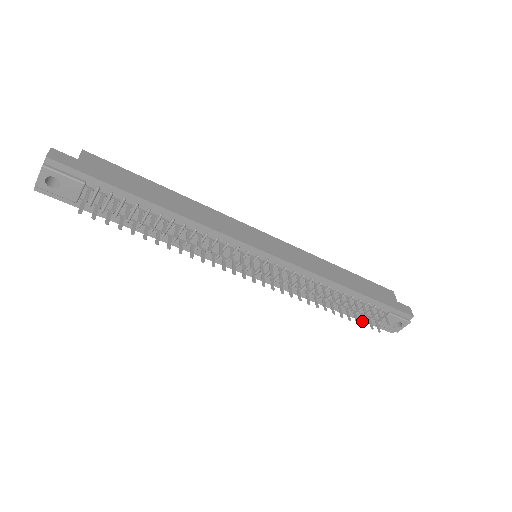
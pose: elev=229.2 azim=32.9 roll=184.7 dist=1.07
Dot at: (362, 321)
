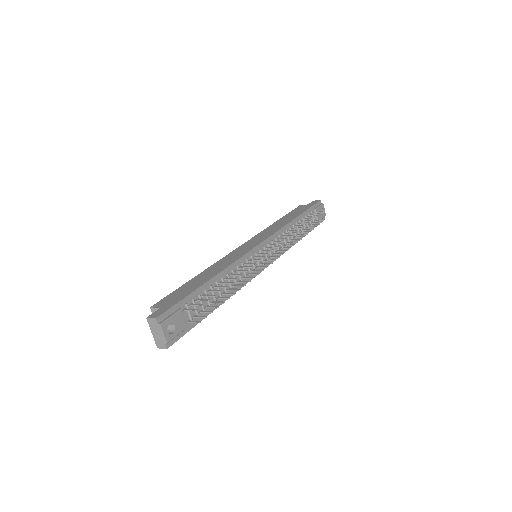
Dot at: occluded
